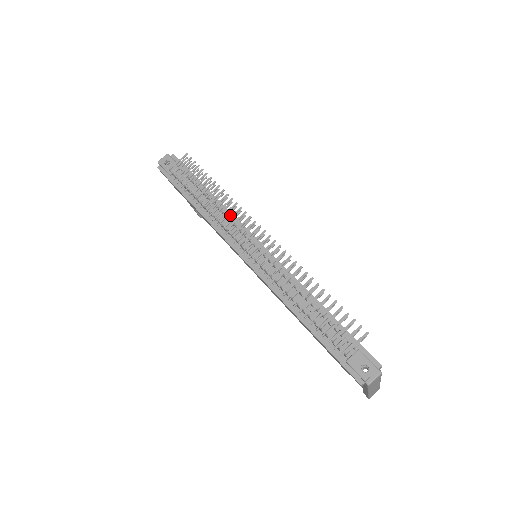
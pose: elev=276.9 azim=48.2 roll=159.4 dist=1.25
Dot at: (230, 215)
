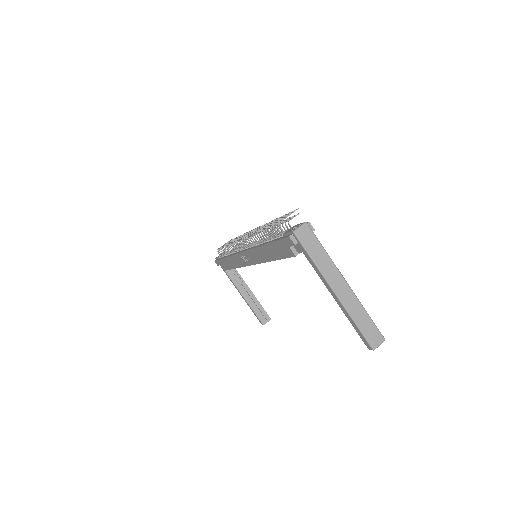
Dot at: occluded
